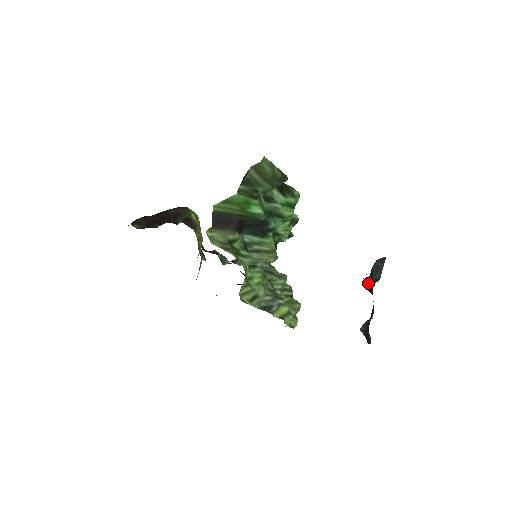
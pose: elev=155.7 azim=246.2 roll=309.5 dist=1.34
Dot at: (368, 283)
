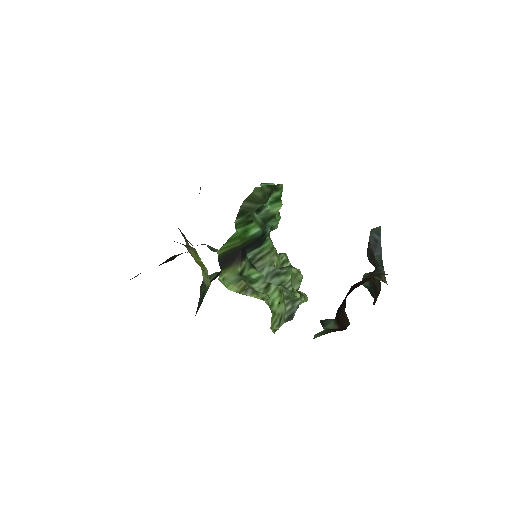
Dot at: (369, 258)
